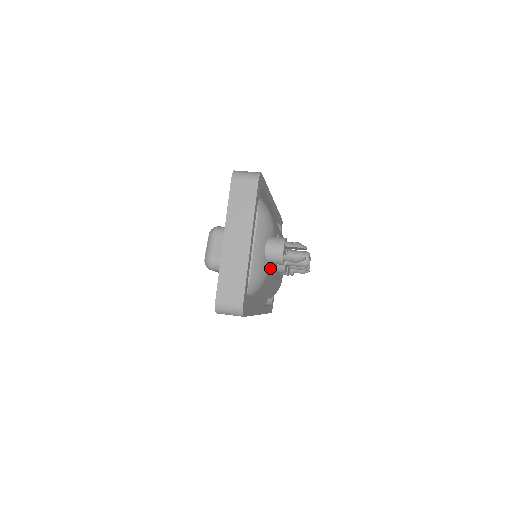
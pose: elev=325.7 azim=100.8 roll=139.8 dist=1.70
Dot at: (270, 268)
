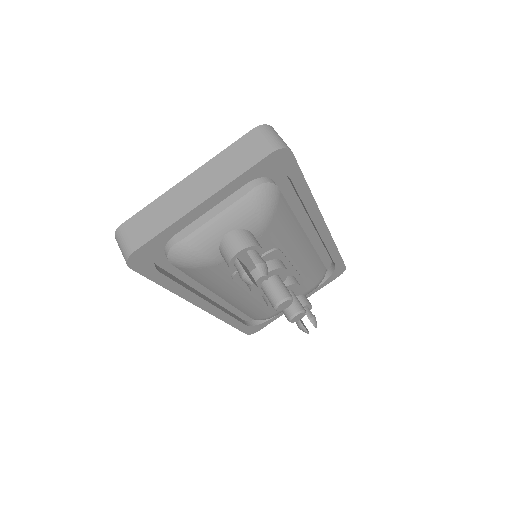
Dot at: (223, 263)
